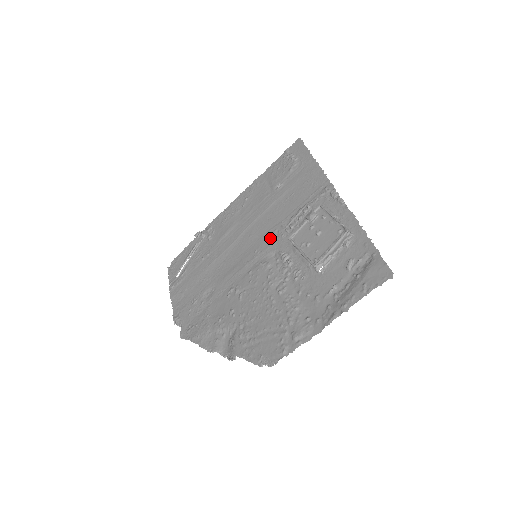
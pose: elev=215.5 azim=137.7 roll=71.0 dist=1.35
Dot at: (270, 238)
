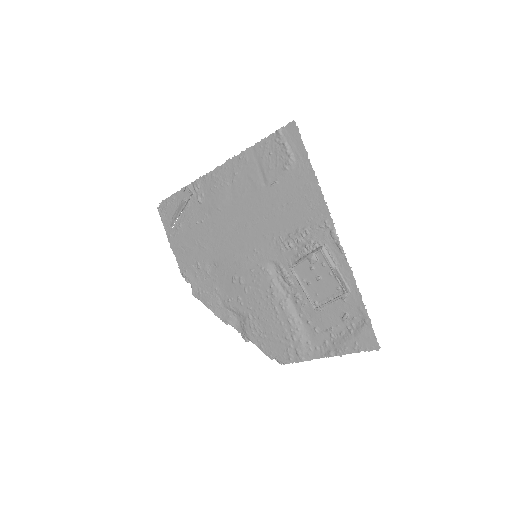
Dot at: (269, 244)
